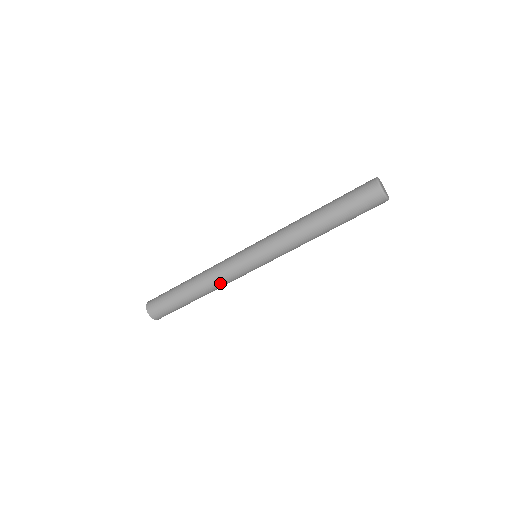
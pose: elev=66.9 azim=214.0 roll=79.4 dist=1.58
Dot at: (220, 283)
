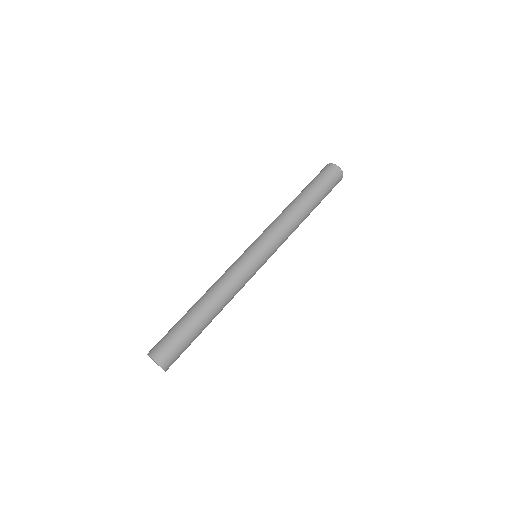
Dot at: (234, 293)
